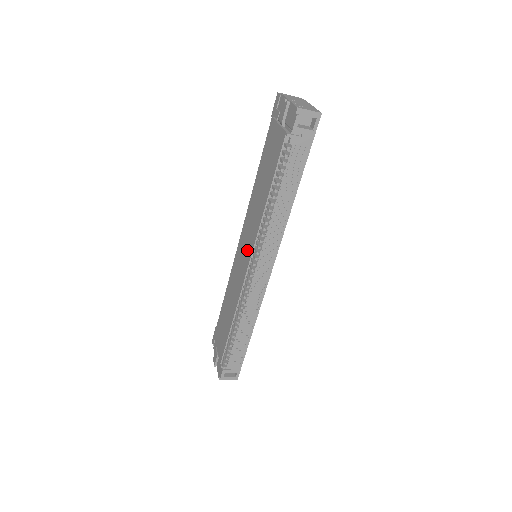
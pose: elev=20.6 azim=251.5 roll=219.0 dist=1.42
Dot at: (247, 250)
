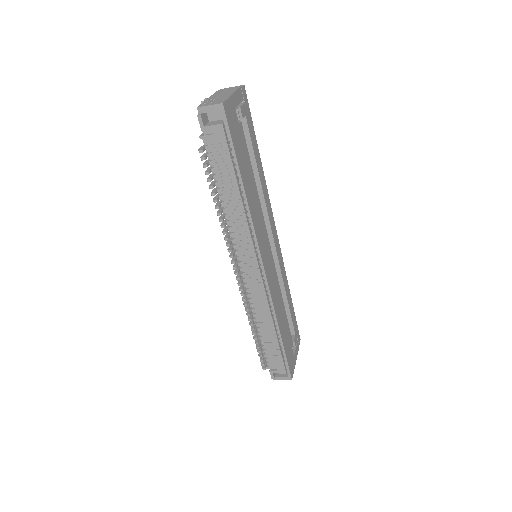
Dot at: occluded
